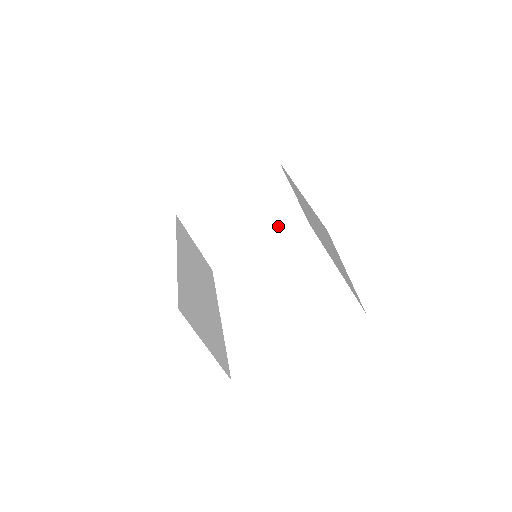
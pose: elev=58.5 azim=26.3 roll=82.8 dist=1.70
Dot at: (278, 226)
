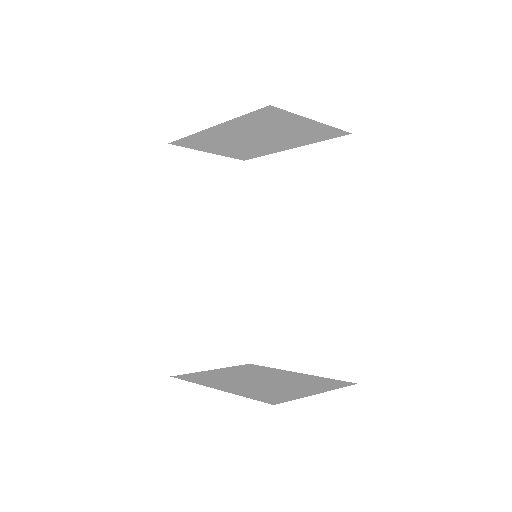
Dot at: (306, 138)
